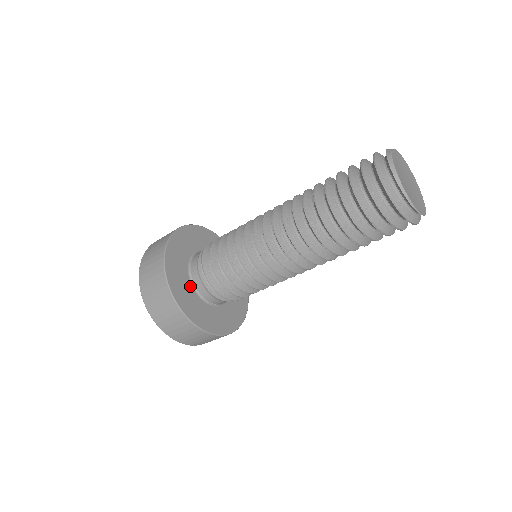
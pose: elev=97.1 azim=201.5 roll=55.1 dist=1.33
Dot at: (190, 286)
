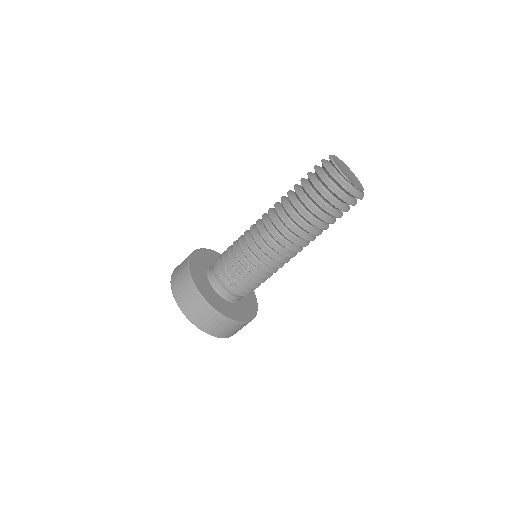
Dot at: (205, 274)
